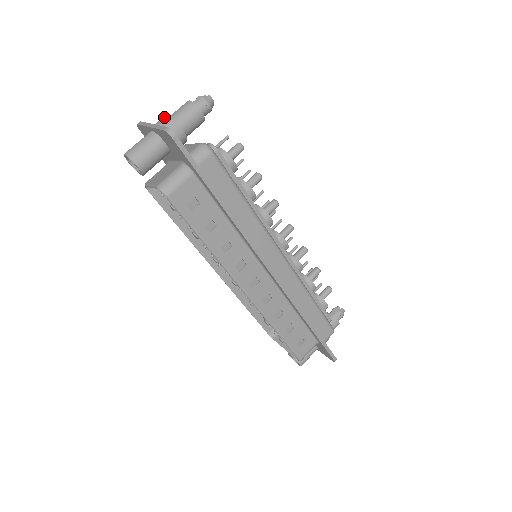
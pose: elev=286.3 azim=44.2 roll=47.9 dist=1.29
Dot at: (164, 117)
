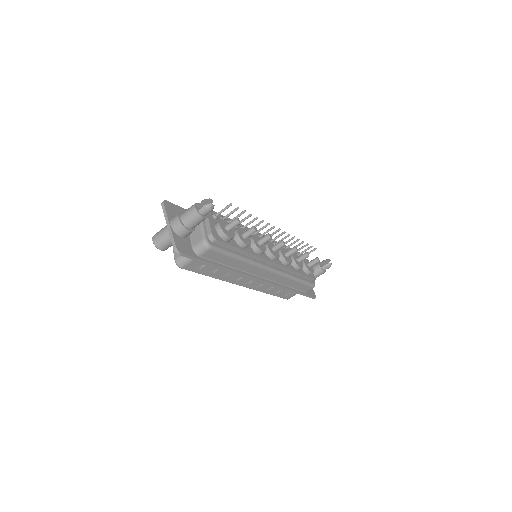
Dot at: (177, 220)
